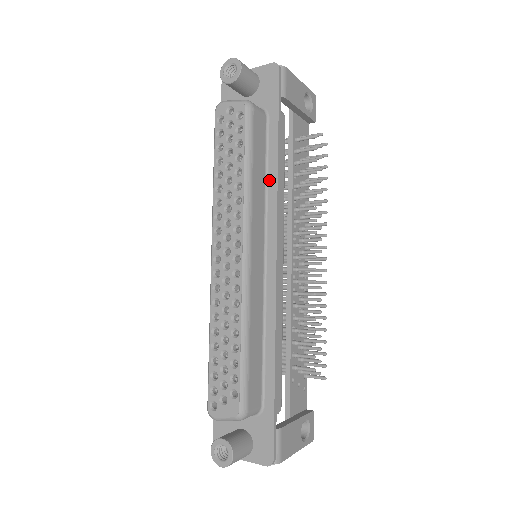
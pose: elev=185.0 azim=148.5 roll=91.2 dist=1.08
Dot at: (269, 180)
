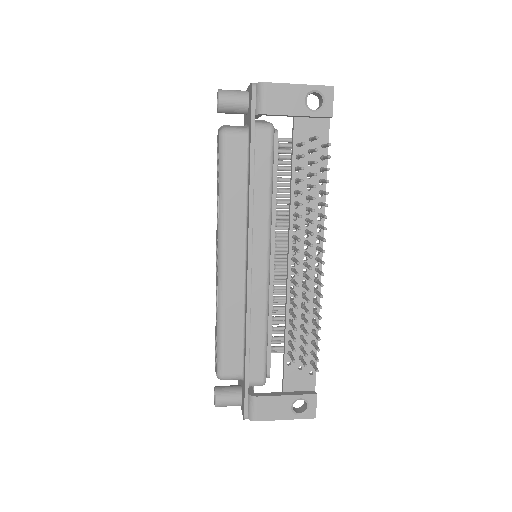
Dot at: (248, 195)
